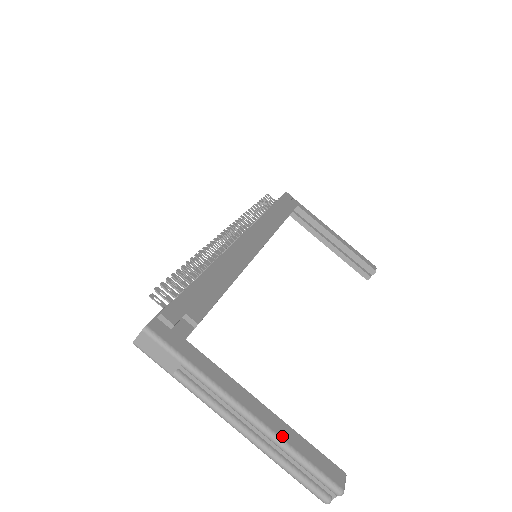
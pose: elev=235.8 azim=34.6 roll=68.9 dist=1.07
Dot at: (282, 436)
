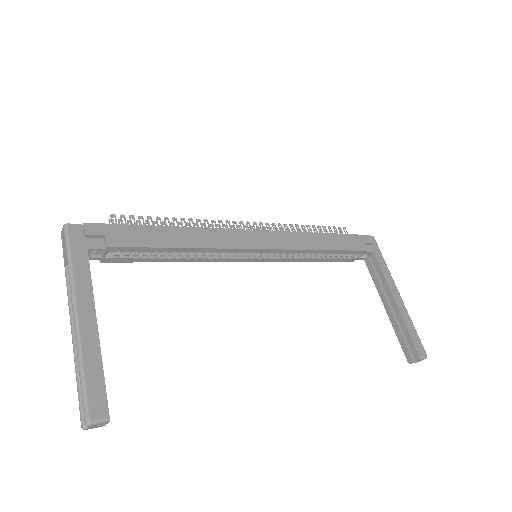
Dot at: (84, 350)
